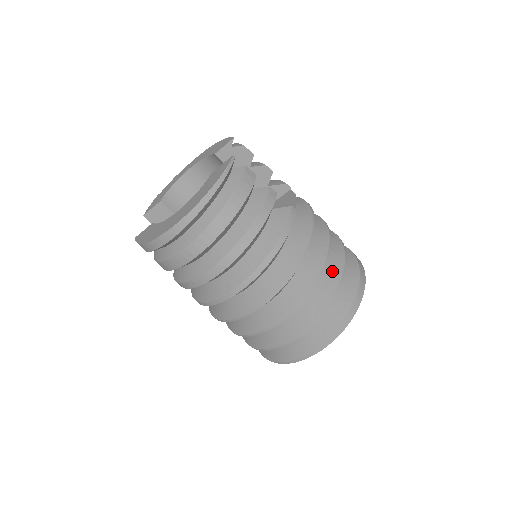
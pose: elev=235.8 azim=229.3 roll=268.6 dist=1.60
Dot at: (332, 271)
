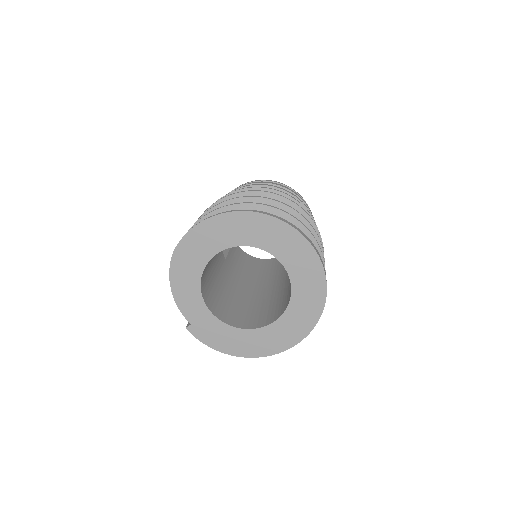
Dot at: occluded
